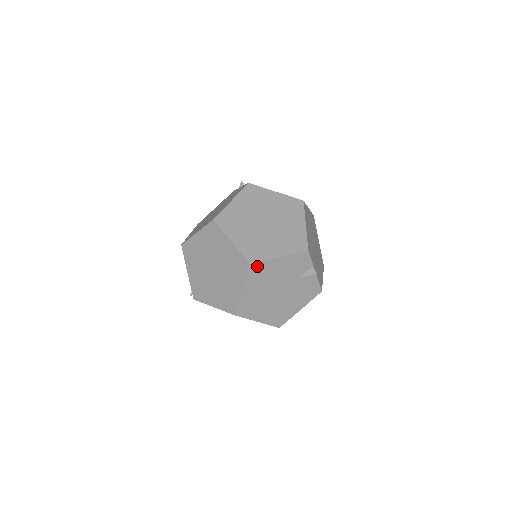
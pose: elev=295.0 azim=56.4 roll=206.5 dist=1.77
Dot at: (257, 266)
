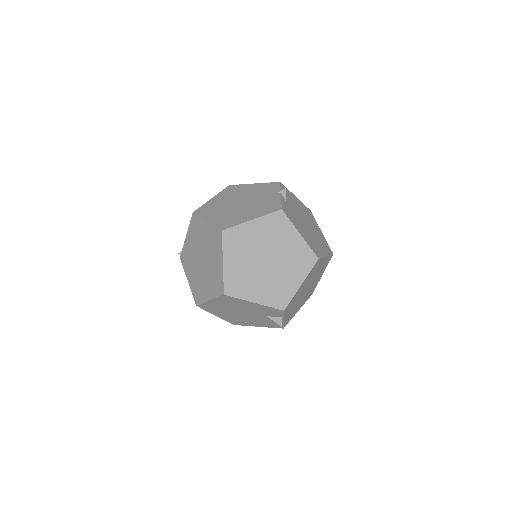
Dot at: (230, 297)
